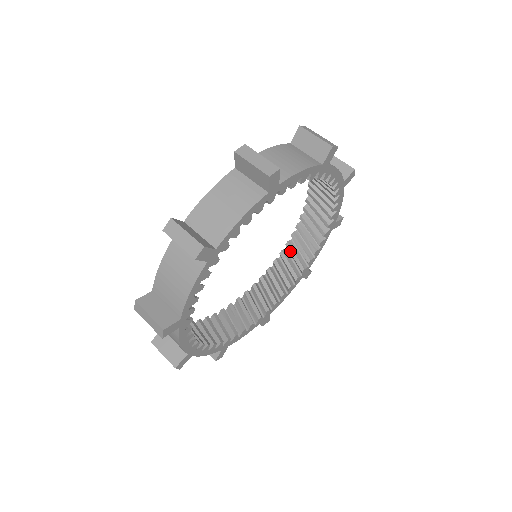
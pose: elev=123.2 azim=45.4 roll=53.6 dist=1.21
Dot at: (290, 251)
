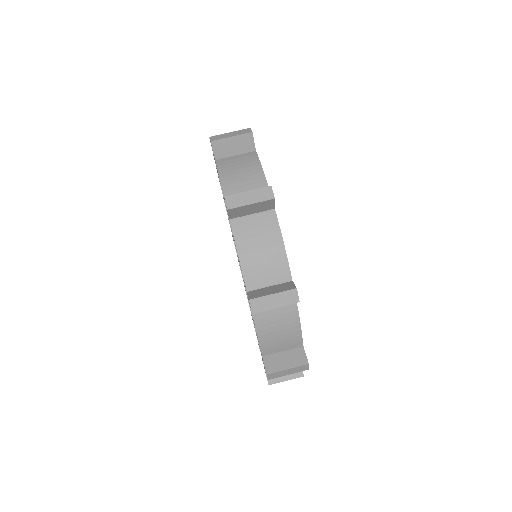
Dot at: occluded
